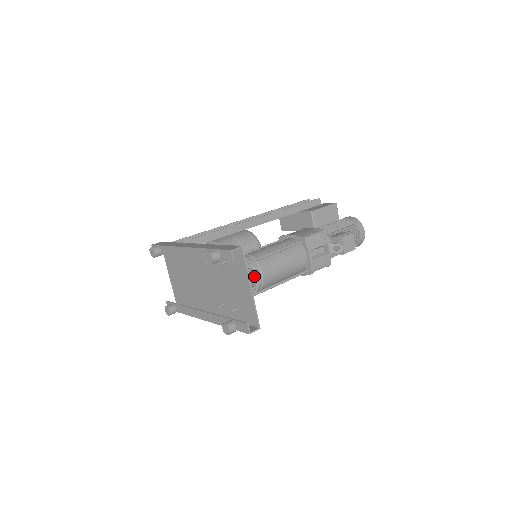
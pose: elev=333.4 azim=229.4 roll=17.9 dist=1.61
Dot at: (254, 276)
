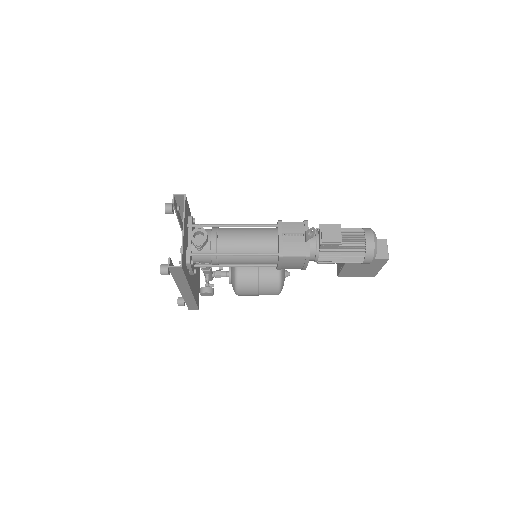
Dot at: (203, 232)
